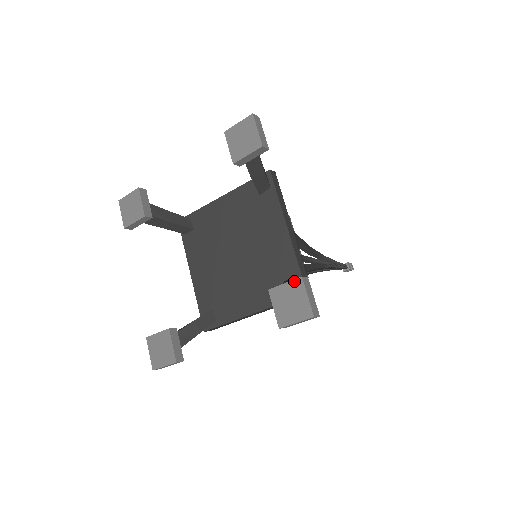
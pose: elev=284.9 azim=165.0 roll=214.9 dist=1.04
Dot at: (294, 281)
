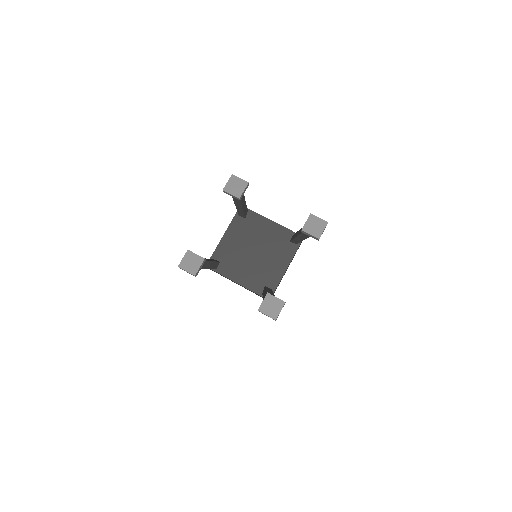
Dot at: (281, 300)
